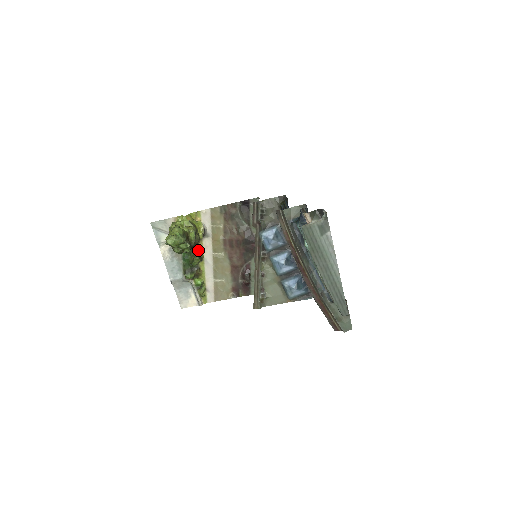
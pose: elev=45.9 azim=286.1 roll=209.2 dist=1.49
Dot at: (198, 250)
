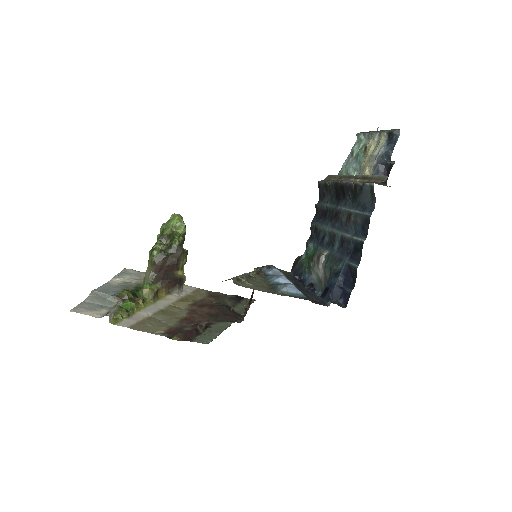
Dot at: occluded
